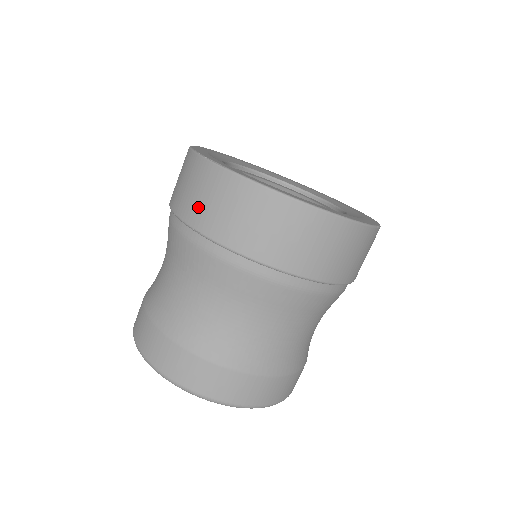
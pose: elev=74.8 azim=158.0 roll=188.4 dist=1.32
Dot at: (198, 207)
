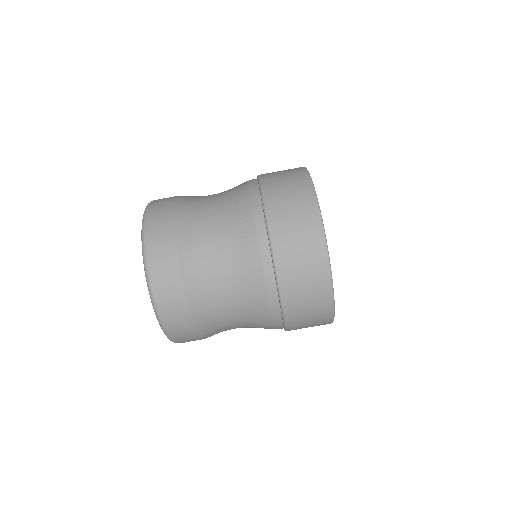
Dot at: (293, 268)
